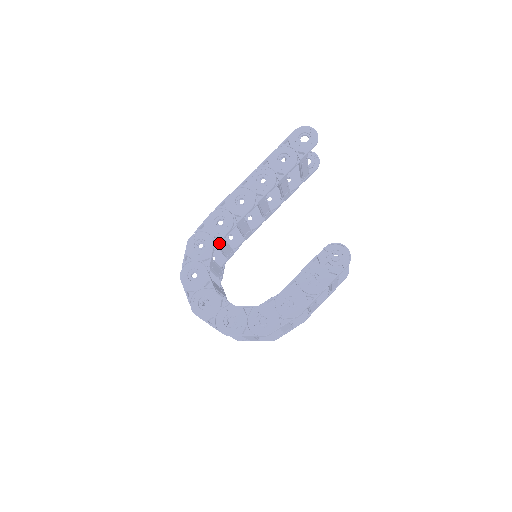
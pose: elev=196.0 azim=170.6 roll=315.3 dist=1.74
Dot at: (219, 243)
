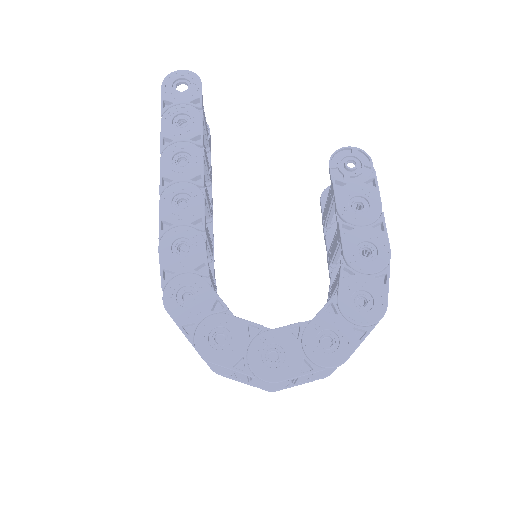
Dot at: (208, 271)
